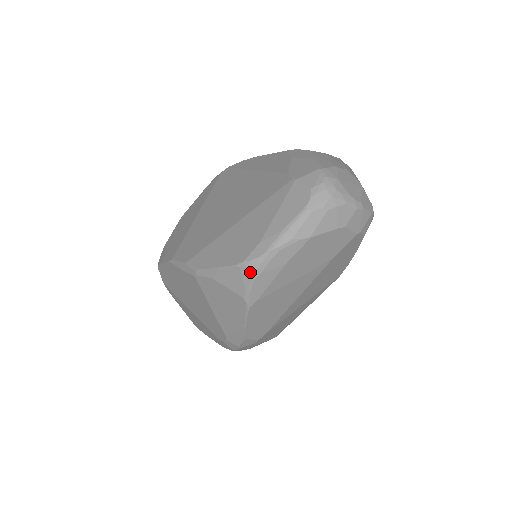
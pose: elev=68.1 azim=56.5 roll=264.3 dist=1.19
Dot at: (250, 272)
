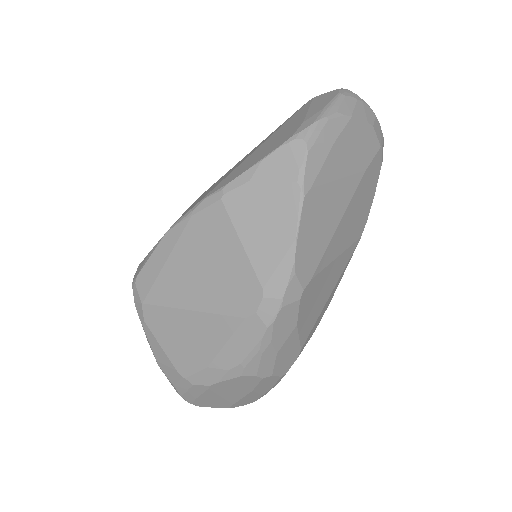
Dot at: (302, 143)
